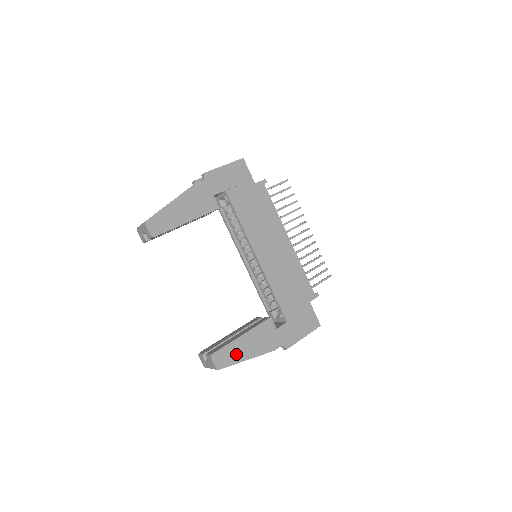
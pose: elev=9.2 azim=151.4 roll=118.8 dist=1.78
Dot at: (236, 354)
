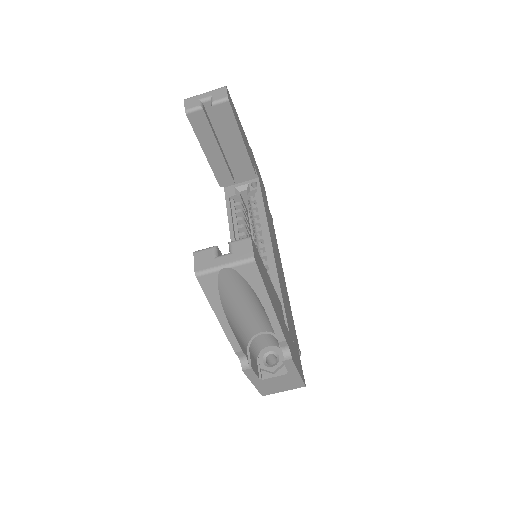
Dot at: (265, 279)
